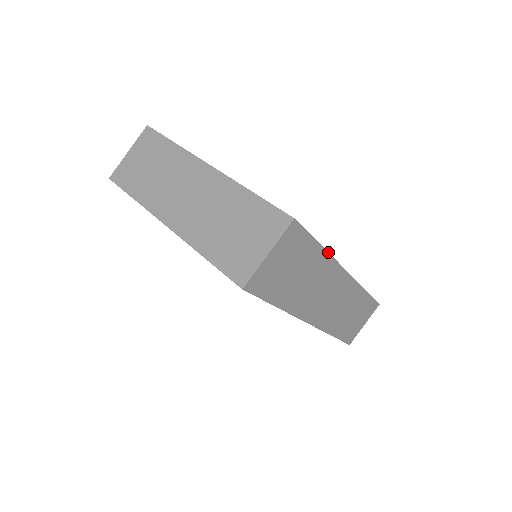
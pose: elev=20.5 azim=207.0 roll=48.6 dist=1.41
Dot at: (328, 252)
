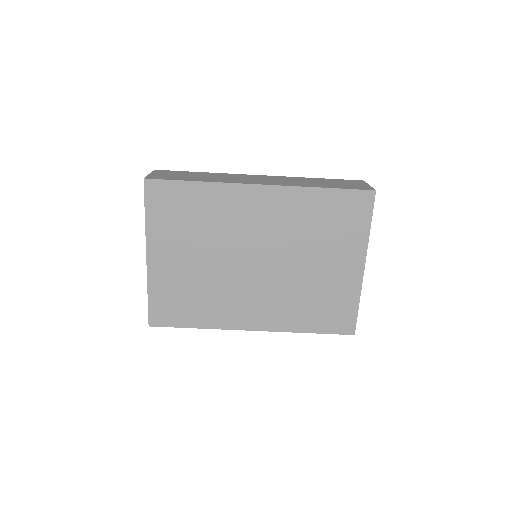
Dot at: (213, 173)
